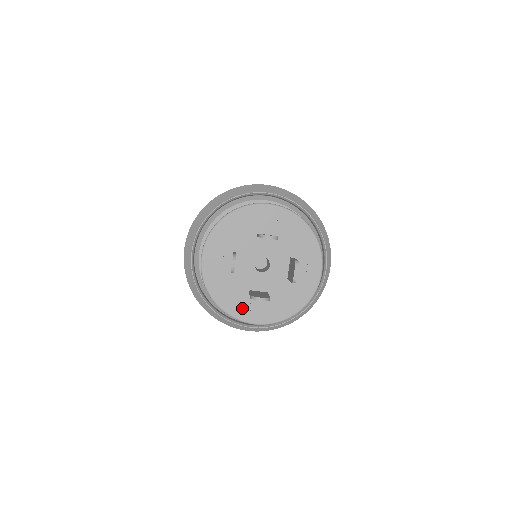
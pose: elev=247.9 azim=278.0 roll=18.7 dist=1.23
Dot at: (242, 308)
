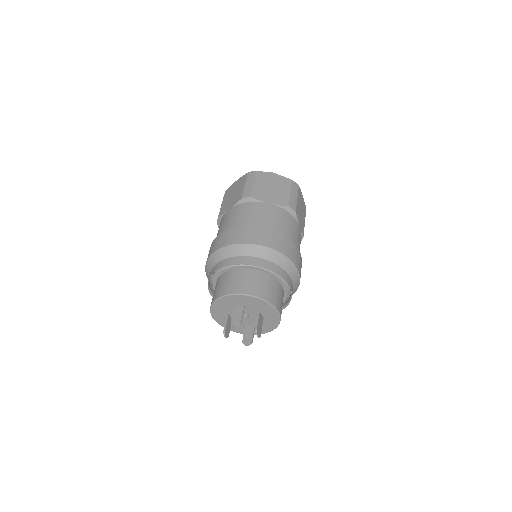
Dot at: occluded
